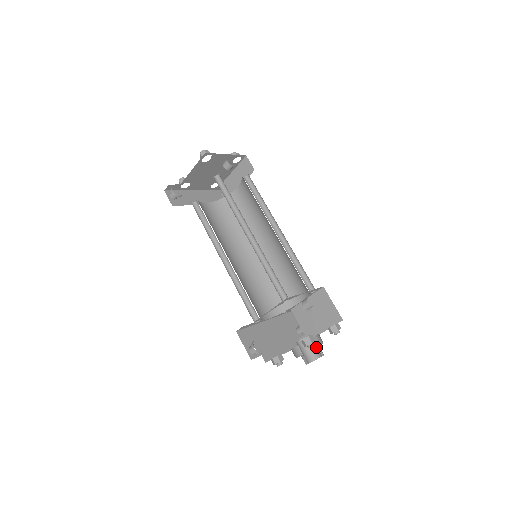
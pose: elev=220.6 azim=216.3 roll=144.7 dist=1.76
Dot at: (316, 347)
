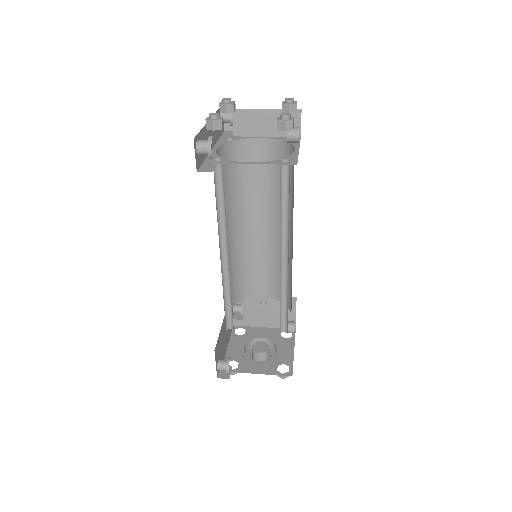
Dot at: occluded
